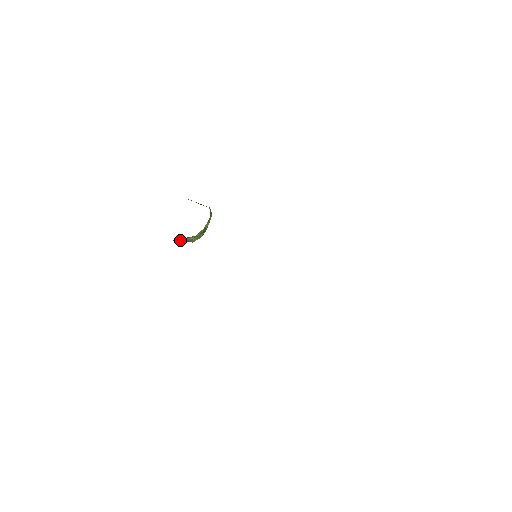
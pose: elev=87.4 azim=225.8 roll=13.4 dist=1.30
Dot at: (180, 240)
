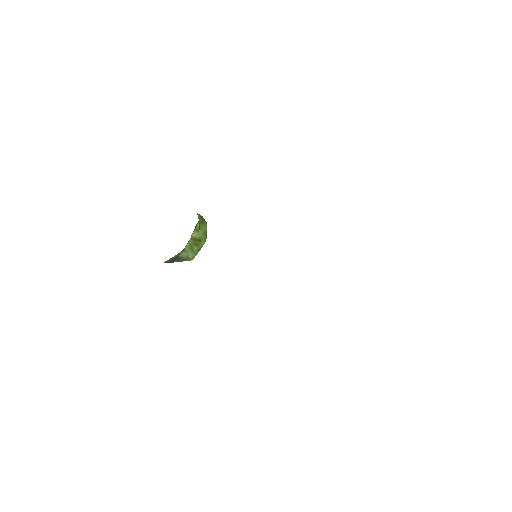
Dot at: (176, 260)
